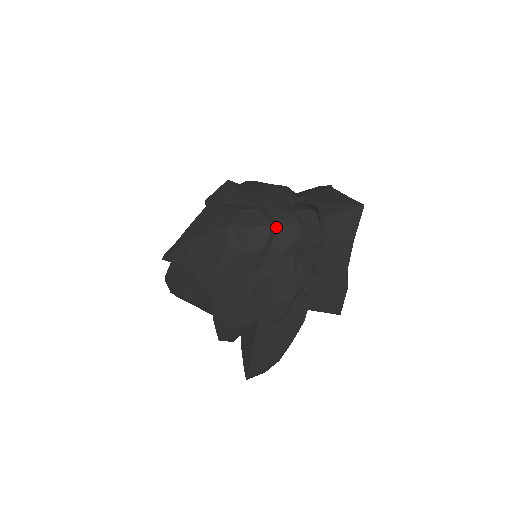
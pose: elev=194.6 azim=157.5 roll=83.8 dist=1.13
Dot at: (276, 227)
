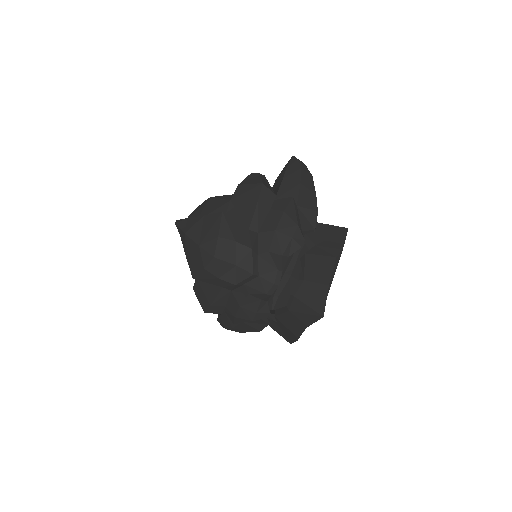
Dot at: (254, 276)
